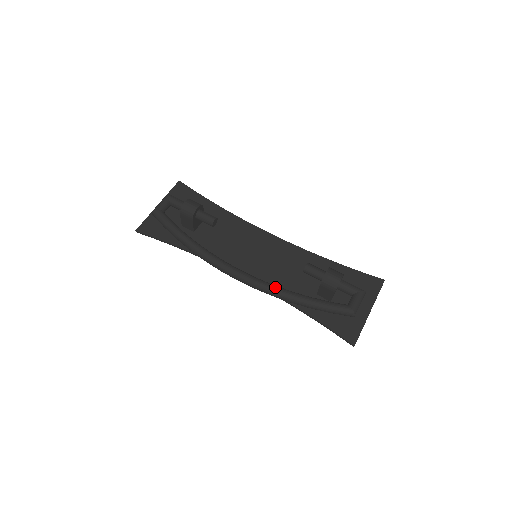
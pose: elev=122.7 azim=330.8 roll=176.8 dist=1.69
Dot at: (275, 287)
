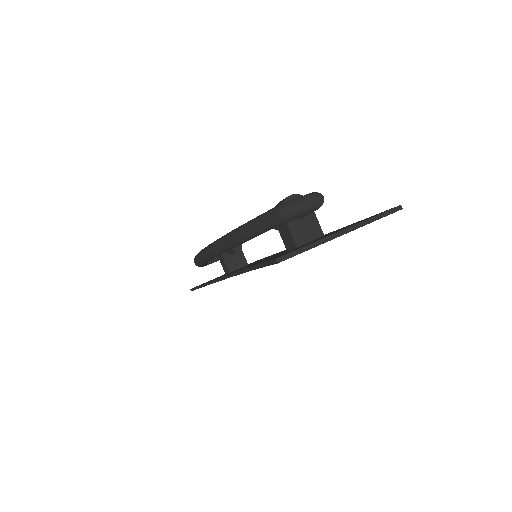
Dot at: occluded
